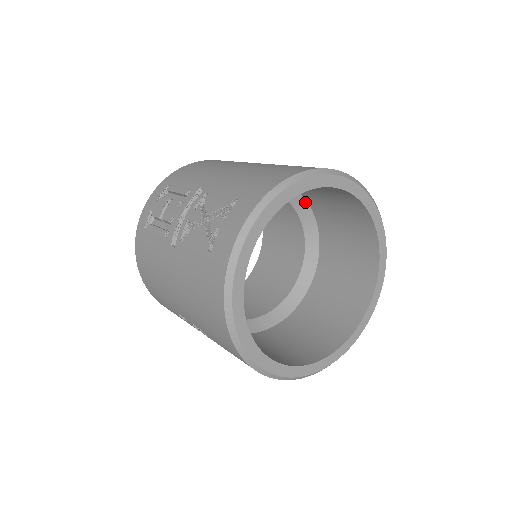
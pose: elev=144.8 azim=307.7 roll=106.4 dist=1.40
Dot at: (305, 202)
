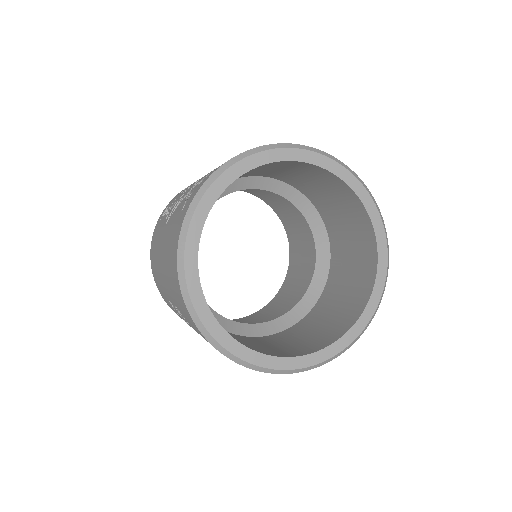
Dot at: (315, 211)
